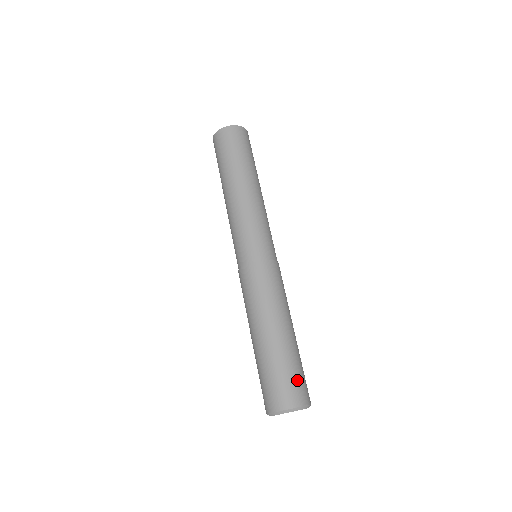
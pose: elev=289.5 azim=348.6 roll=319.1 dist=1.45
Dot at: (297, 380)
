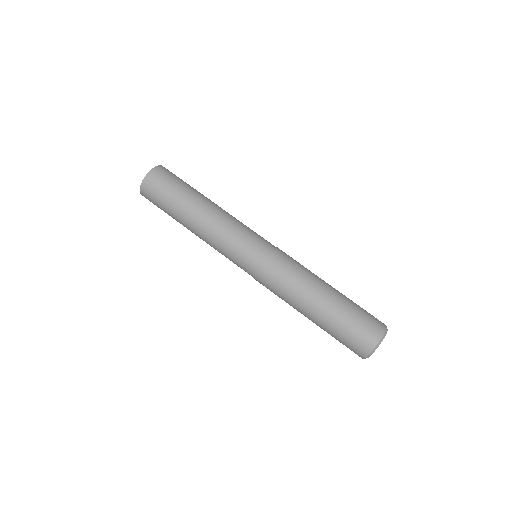
Dot at: (367, 316)
